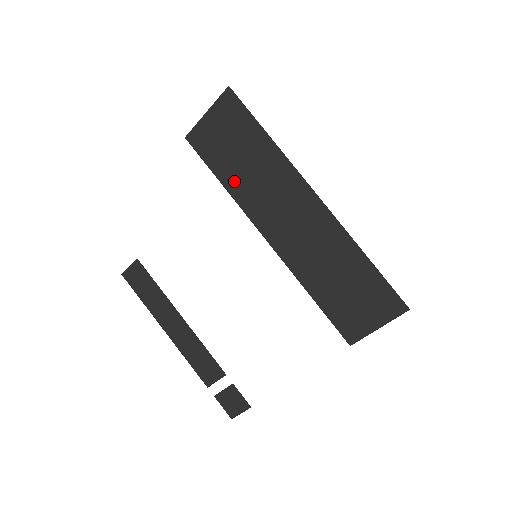
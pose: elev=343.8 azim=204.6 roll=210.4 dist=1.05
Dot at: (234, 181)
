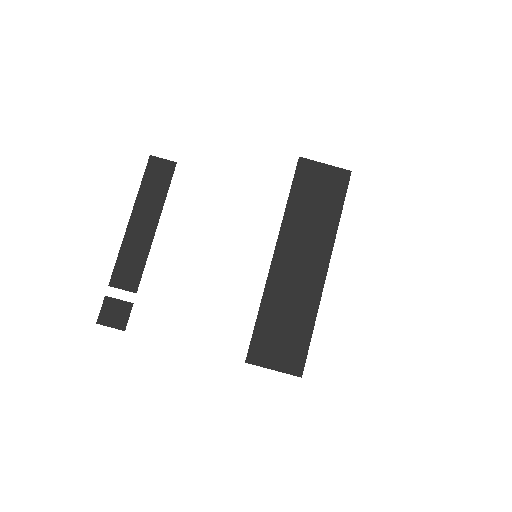
Dot at: (296, 209)
